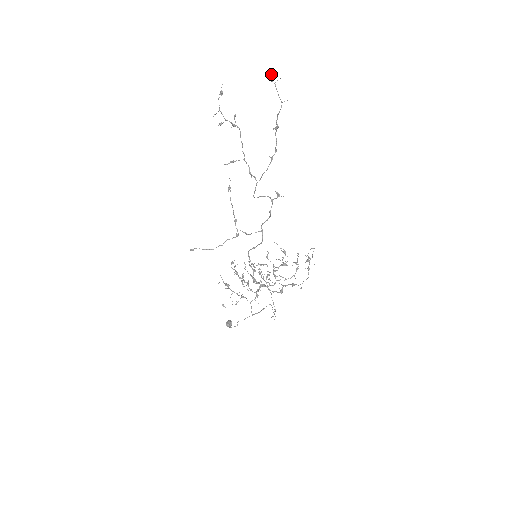
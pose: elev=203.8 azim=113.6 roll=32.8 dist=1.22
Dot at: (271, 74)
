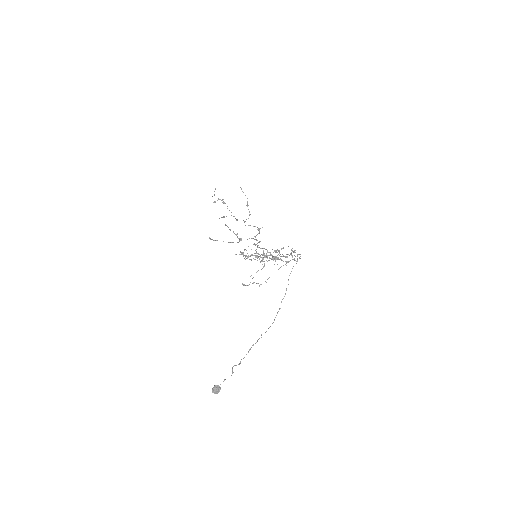
Dot at: (241, 188)
